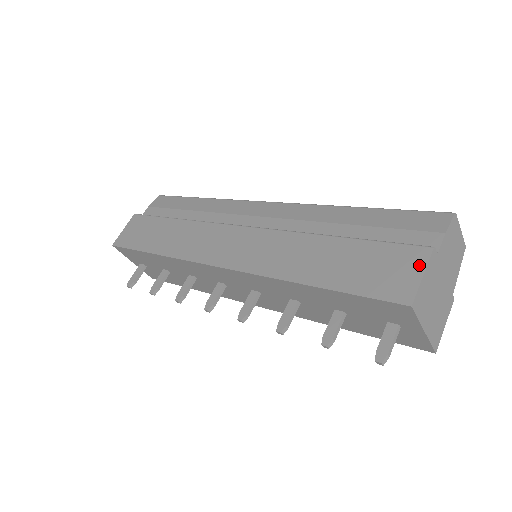
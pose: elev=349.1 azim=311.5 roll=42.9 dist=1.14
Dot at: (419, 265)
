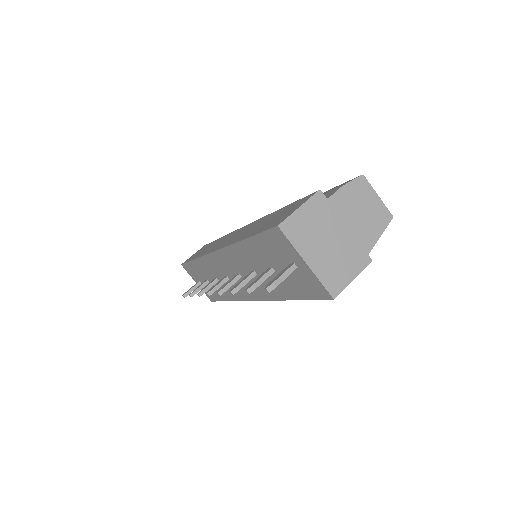
Dot at: (302, 203)
